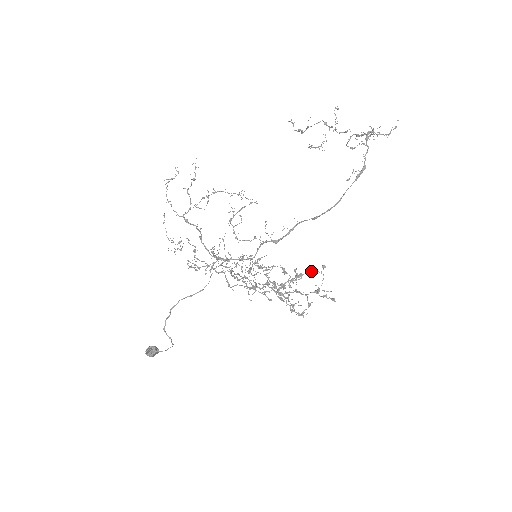
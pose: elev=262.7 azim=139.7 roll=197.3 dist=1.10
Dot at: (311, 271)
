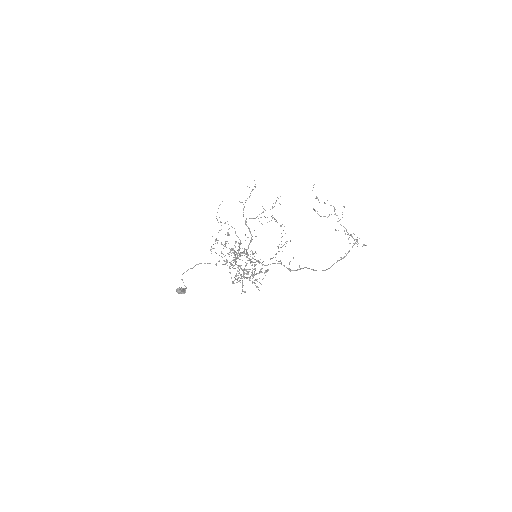
Dot at: occluded
